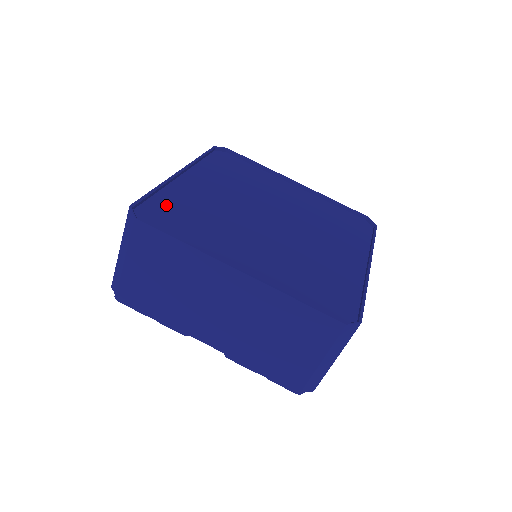
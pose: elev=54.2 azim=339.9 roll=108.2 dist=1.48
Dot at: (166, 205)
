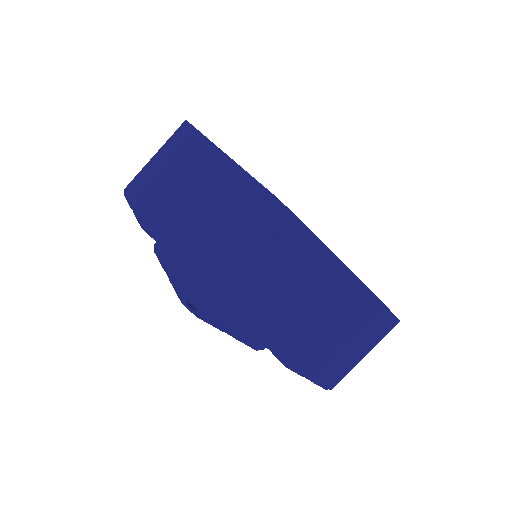
Dot at: occluded
